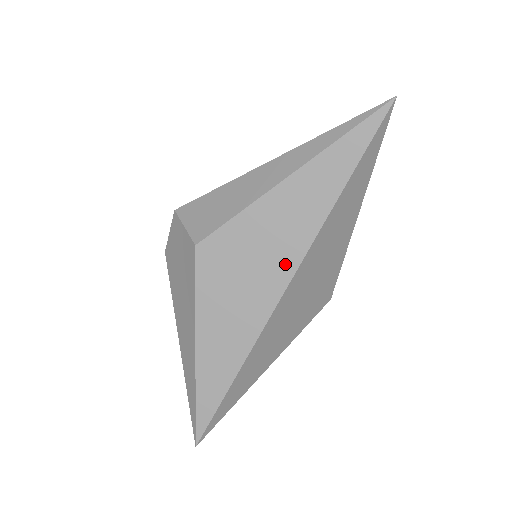
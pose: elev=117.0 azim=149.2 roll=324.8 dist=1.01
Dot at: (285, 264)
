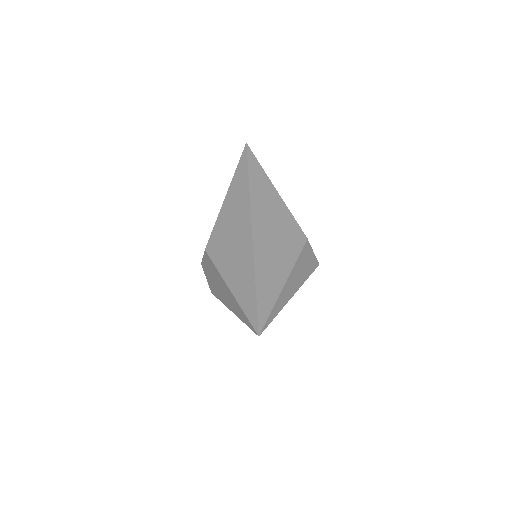
Dot at: (245, 217)
